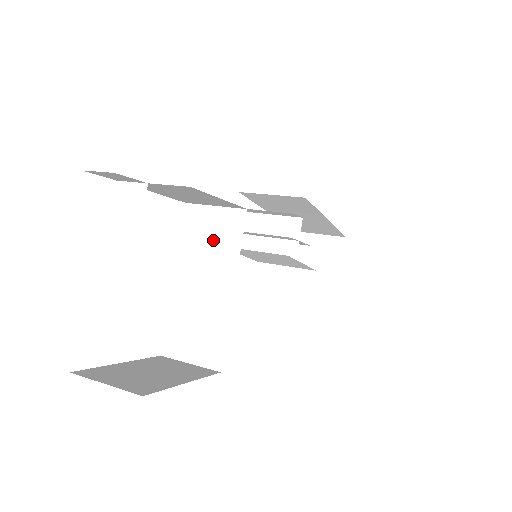
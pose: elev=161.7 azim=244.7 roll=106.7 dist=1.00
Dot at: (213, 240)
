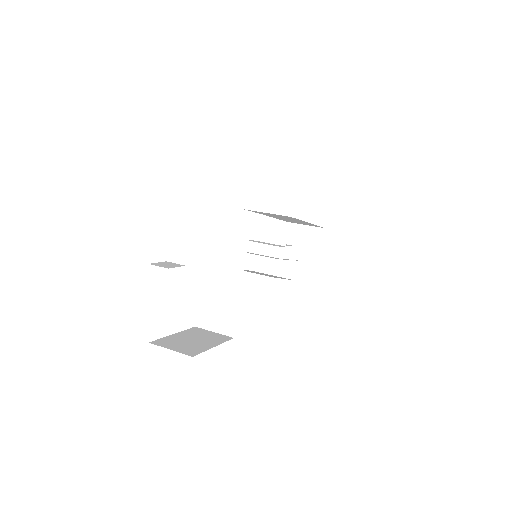
Dot at: (228, 255)
